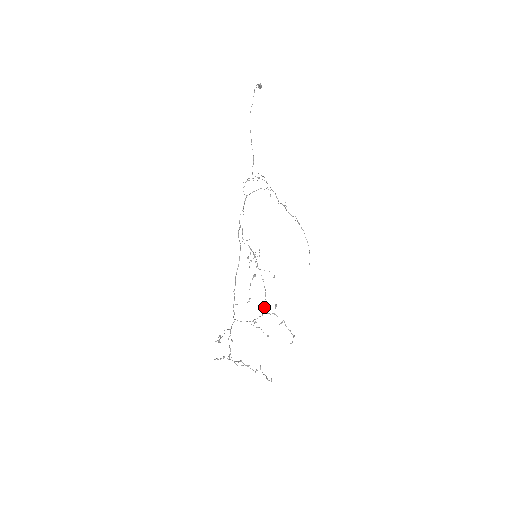
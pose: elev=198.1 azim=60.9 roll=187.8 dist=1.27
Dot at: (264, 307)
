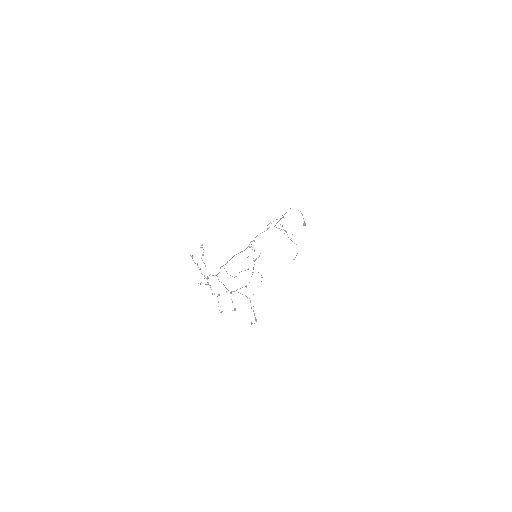
Dot at: occluded
